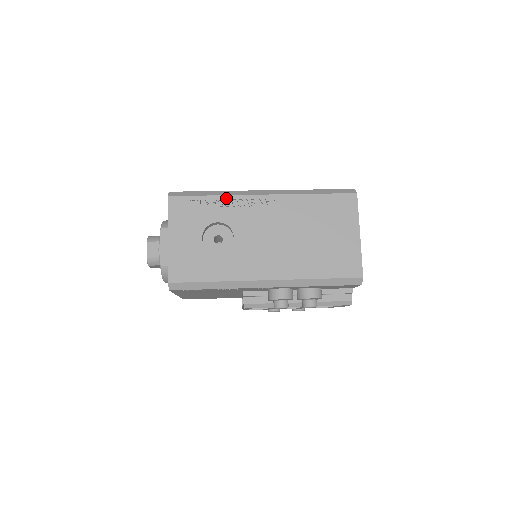
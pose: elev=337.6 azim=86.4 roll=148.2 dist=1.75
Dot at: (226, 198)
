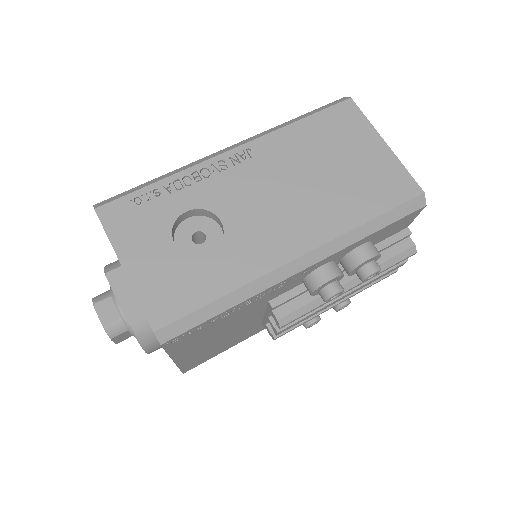
Dot at: (182, 175)
